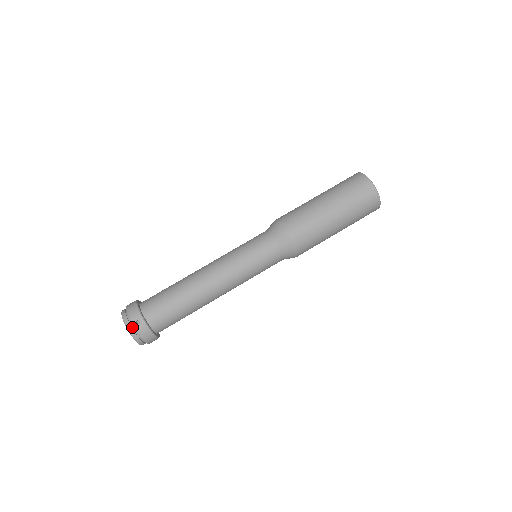
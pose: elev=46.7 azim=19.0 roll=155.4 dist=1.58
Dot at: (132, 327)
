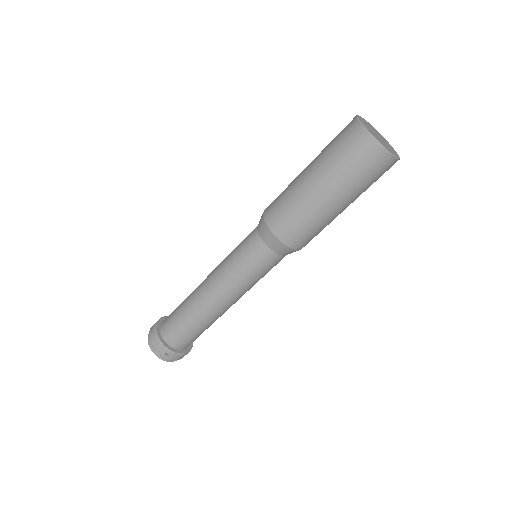
Dot at: (164, 357)
